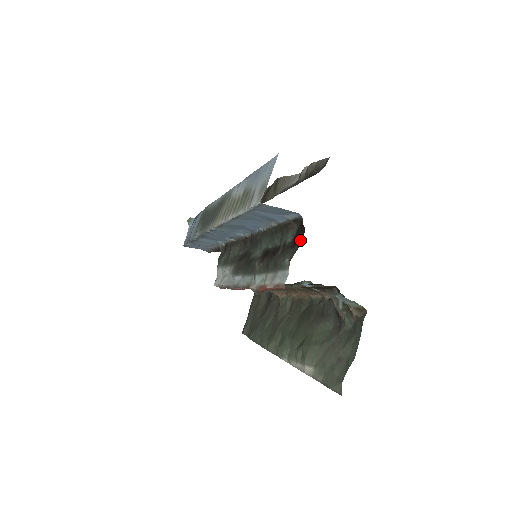
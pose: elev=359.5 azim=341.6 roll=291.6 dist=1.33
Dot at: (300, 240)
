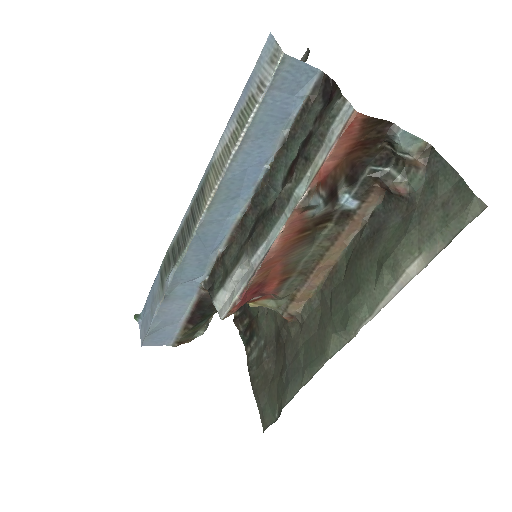
Dot at: (335, 89)
